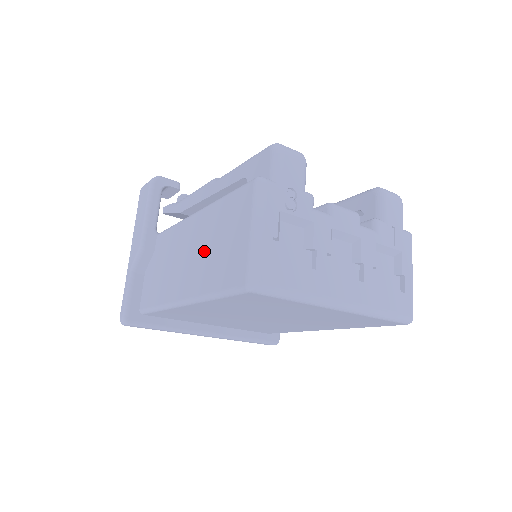
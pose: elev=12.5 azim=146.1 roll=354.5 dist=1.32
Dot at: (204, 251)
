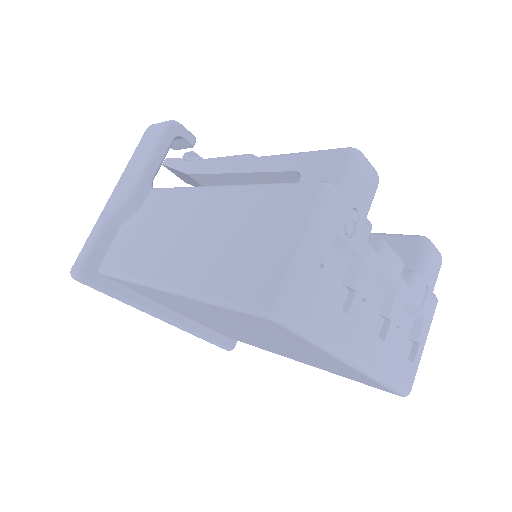
Dot at: (218, 239)
